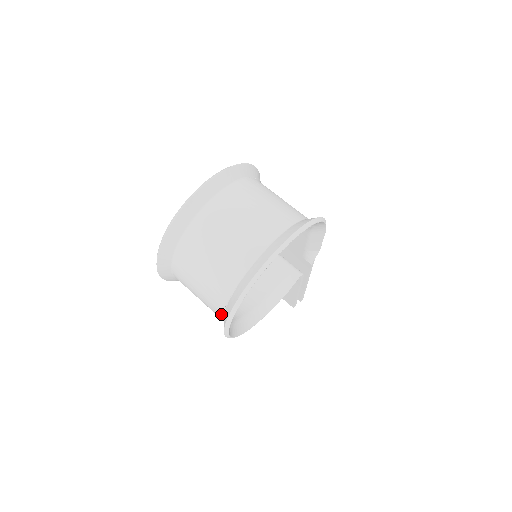
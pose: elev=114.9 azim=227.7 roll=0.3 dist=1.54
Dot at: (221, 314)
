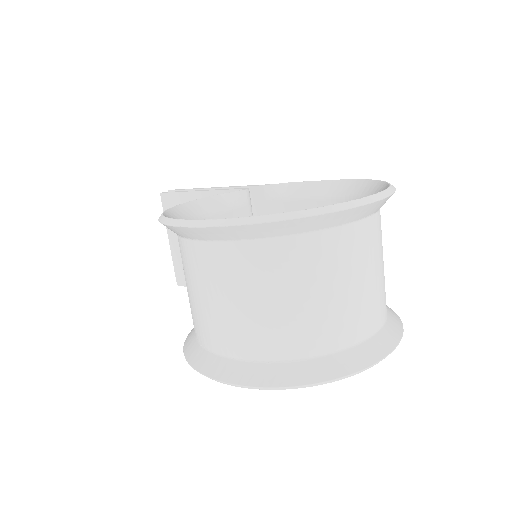
Dot at: (234, 354)
